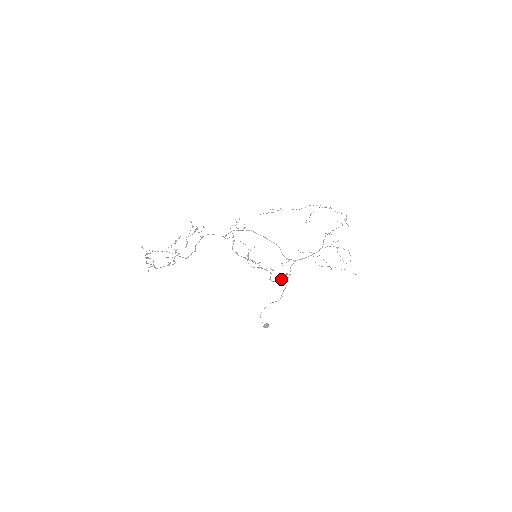
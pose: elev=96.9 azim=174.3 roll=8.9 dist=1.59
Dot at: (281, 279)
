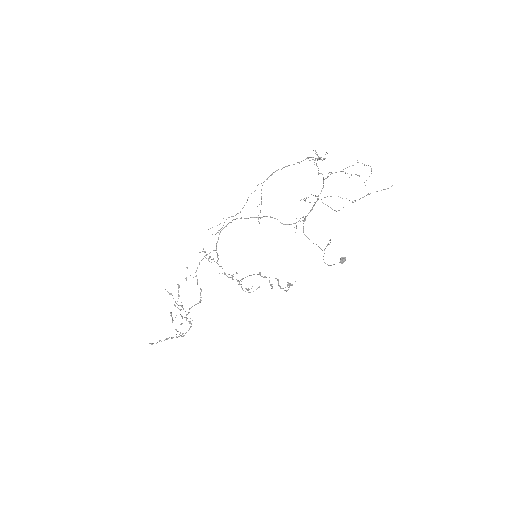
Dot at: (288, 289)
